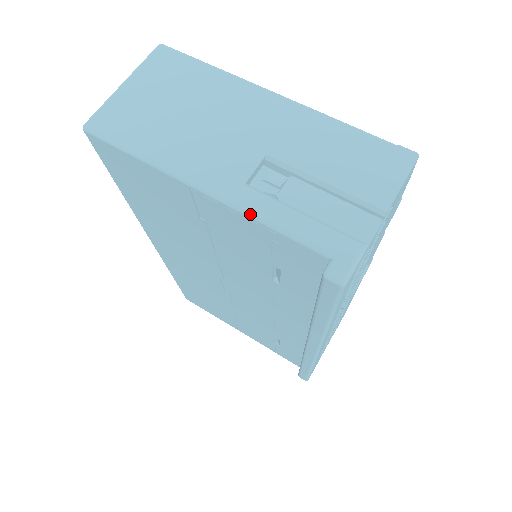
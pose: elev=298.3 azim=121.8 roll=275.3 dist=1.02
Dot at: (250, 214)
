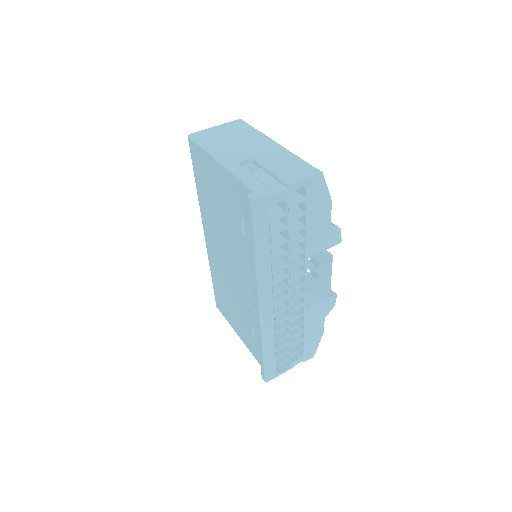
Dot at: (232, 172)
